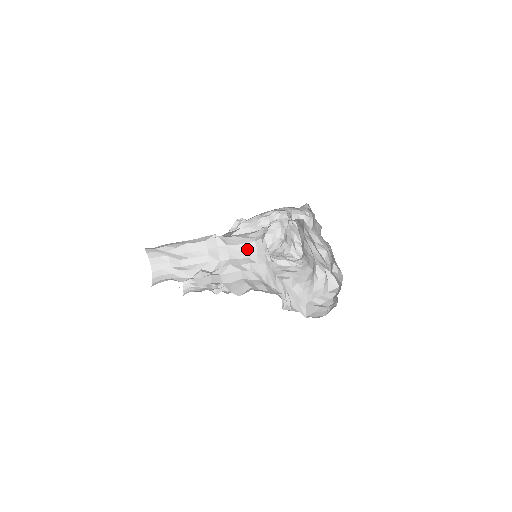
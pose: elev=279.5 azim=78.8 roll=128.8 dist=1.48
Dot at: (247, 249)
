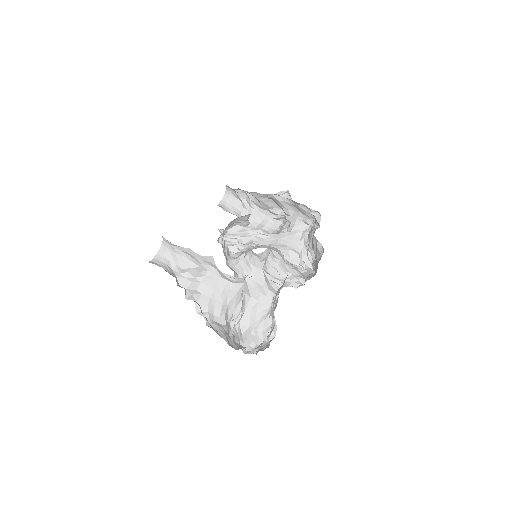
Dot at: (229, 278)
